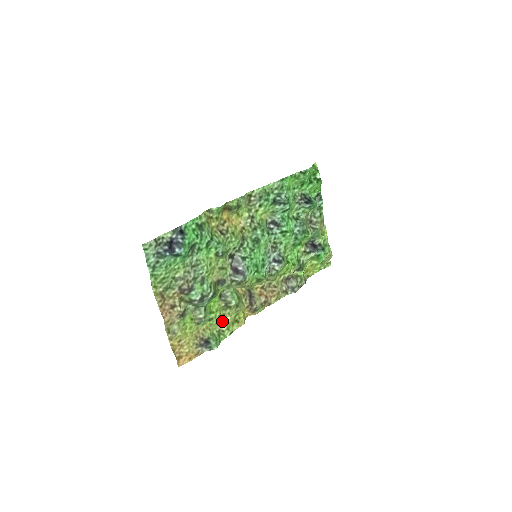
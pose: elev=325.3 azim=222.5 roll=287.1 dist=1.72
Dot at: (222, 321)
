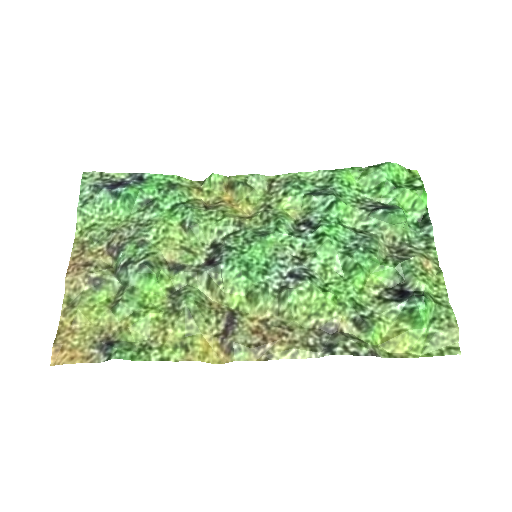
Dot at: (158, 333)
